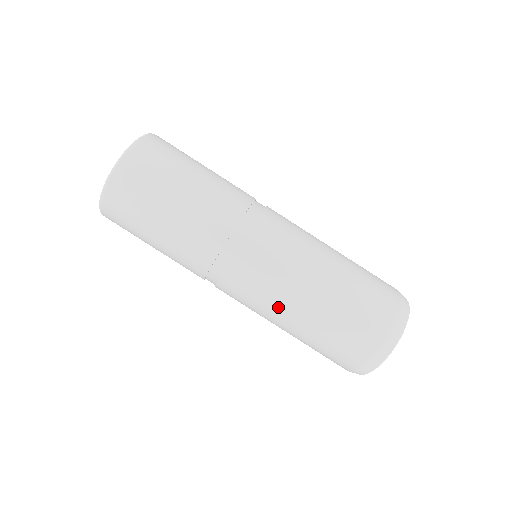
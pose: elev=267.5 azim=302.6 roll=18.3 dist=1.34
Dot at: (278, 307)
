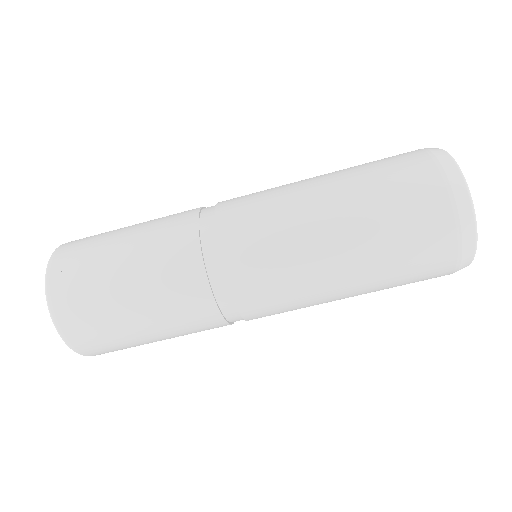
Dot at: (312, 263)
